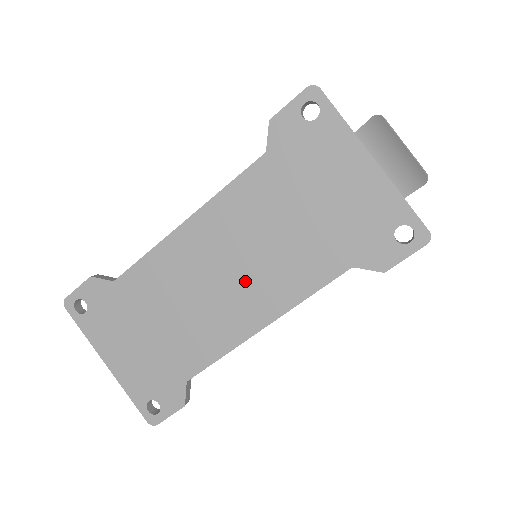
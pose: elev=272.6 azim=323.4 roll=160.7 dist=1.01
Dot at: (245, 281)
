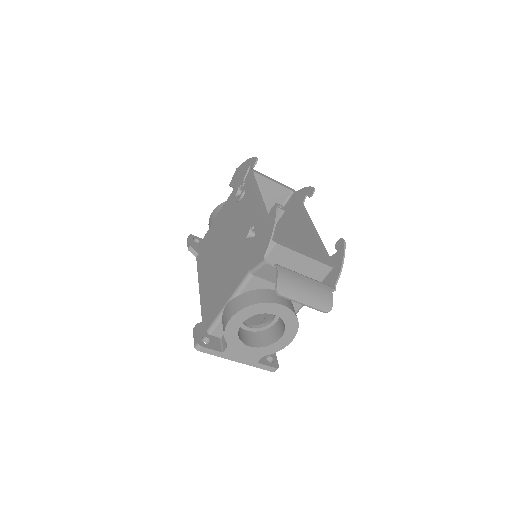
Dot at: occluded
